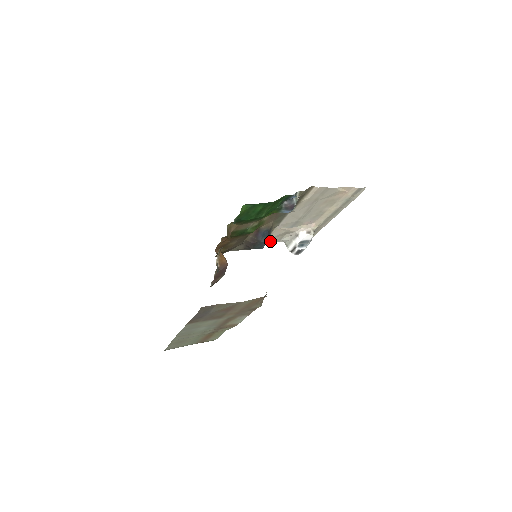
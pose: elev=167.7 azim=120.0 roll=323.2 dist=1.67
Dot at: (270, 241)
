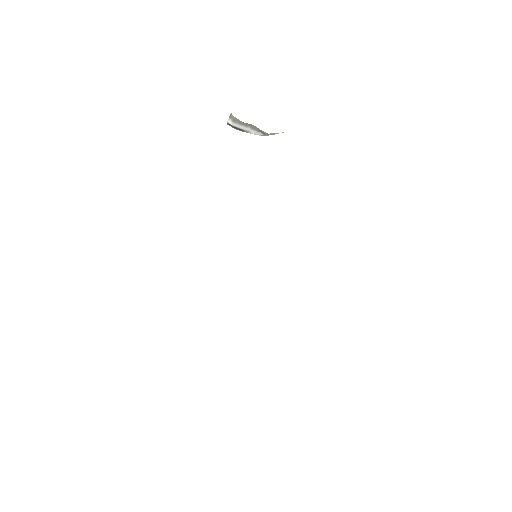
Dot at: occluded
